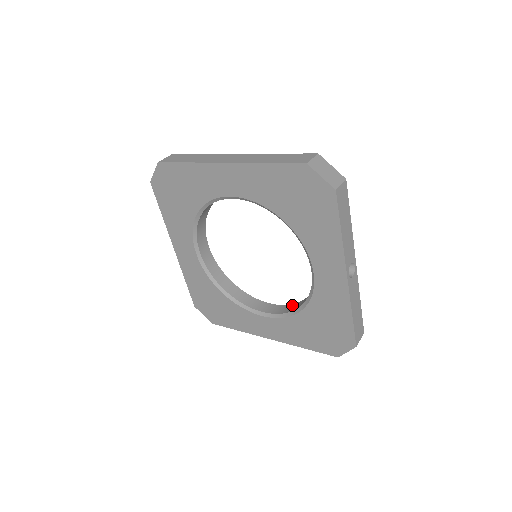
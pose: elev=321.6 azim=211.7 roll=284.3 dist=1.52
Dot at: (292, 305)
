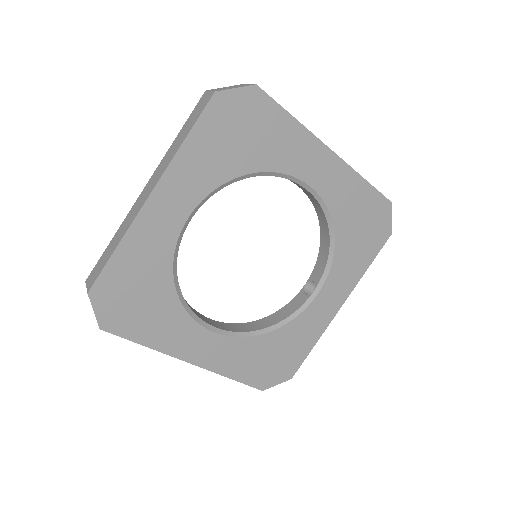
Dot at: (239, 324)
